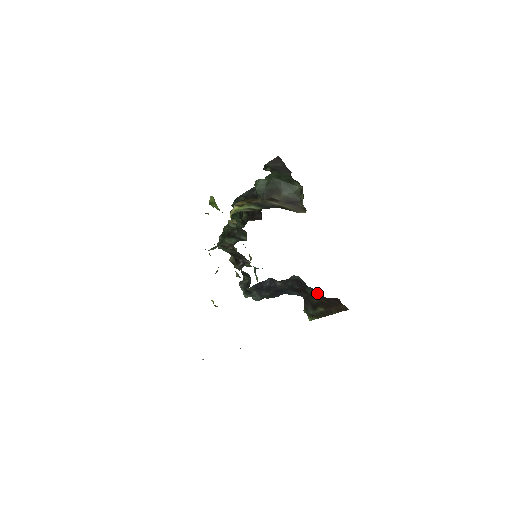
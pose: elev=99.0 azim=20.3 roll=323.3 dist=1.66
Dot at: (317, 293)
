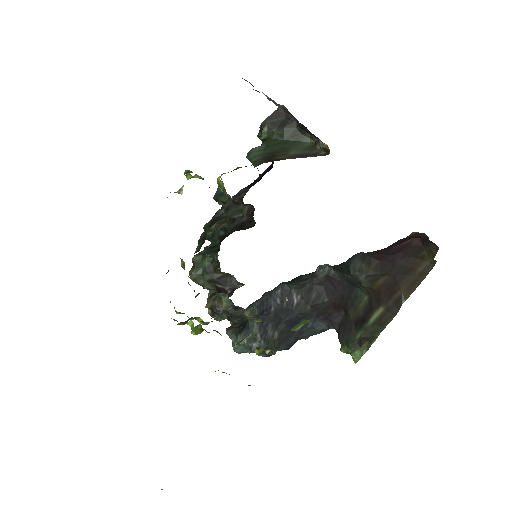
Dot at: (372, 260)
